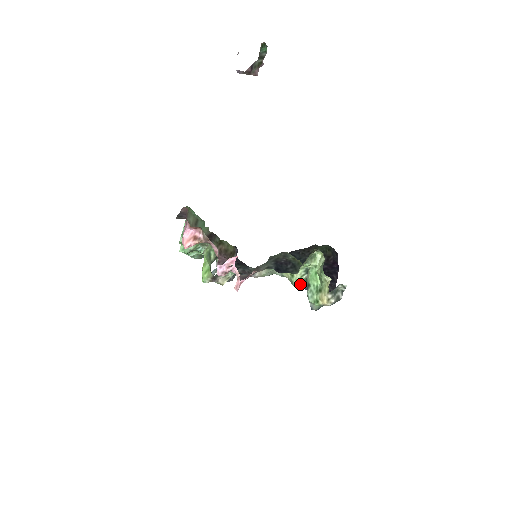
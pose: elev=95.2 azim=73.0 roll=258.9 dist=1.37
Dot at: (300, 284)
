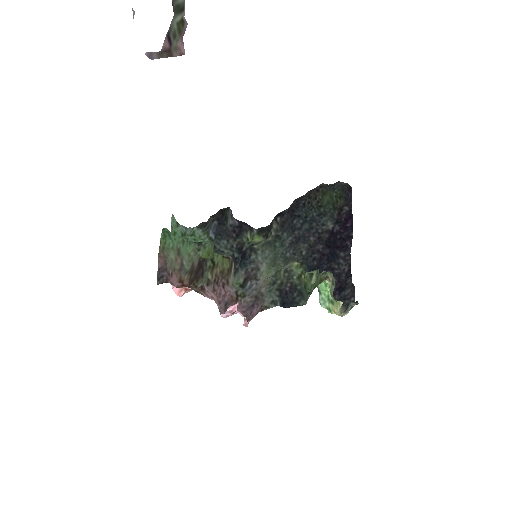
Dot at: occluded
